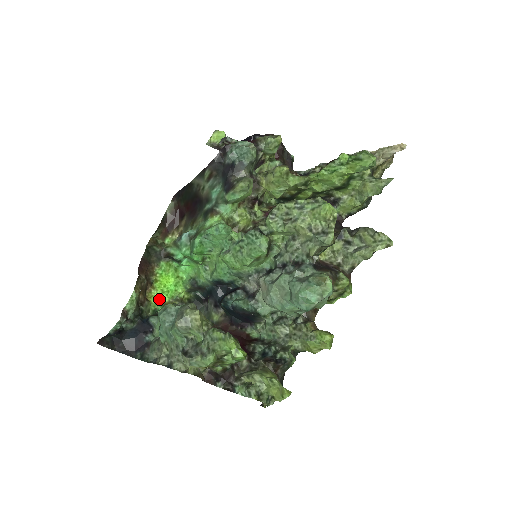
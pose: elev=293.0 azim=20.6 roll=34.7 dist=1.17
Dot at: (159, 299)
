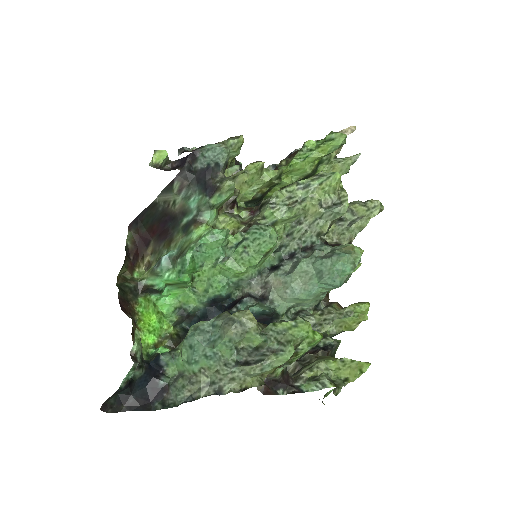
Dot at: (147, 341)
